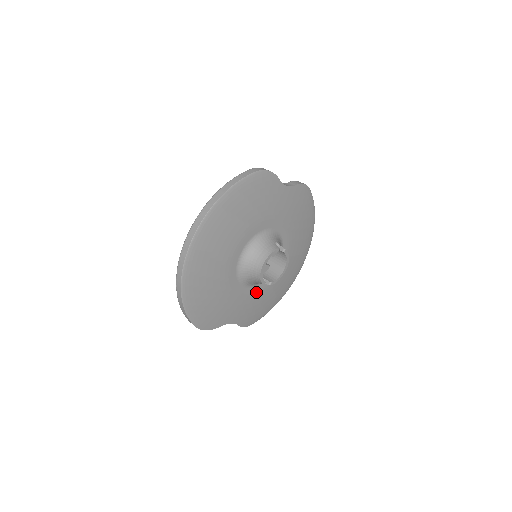
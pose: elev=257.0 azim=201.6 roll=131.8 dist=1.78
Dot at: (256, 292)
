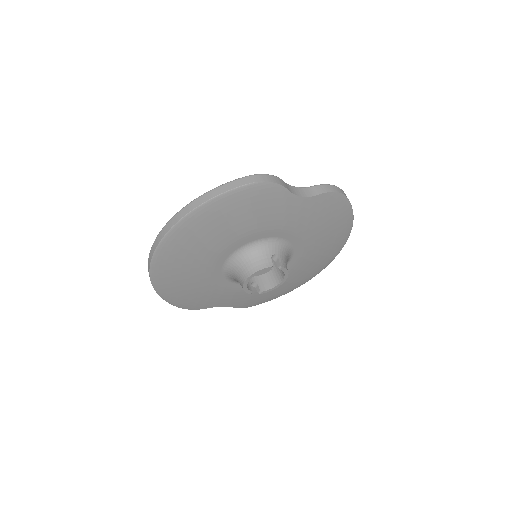
Dot at: occluded
